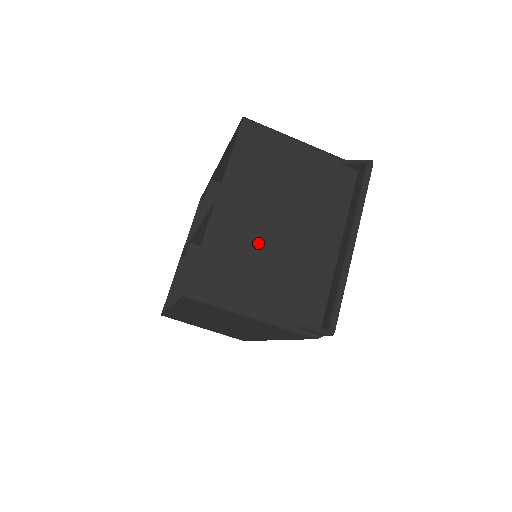
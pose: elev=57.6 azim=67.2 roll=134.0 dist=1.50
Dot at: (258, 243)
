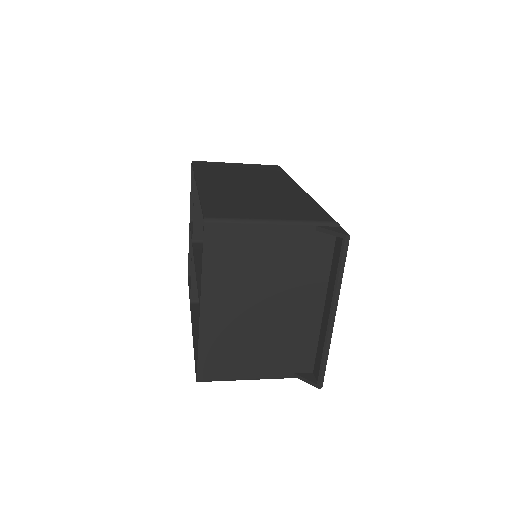
Dot at: (247, 328)
